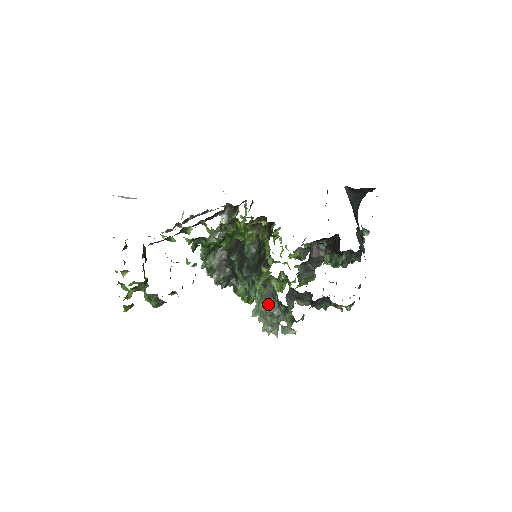
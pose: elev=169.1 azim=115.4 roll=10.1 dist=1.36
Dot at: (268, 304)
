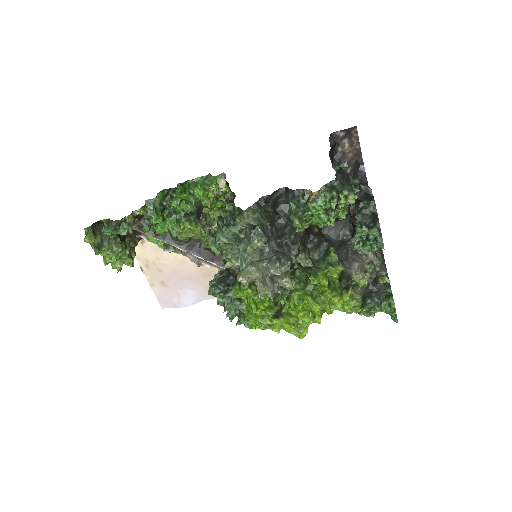
Dot at: occluded
